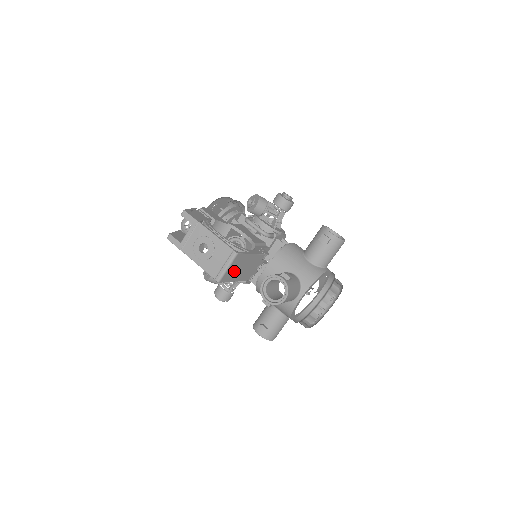
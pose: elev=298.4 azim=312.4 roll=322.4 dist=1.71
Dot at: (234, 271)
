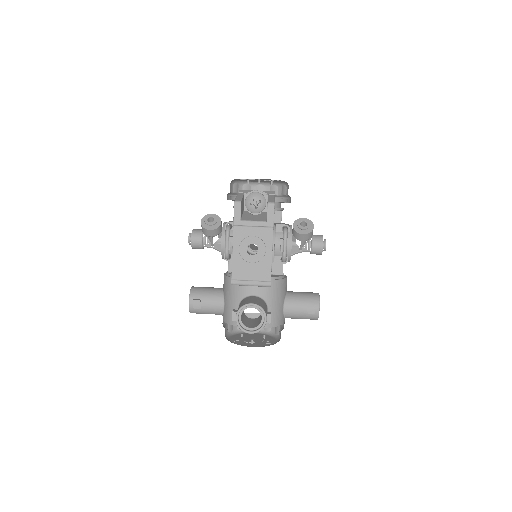
Dot at: occluded
